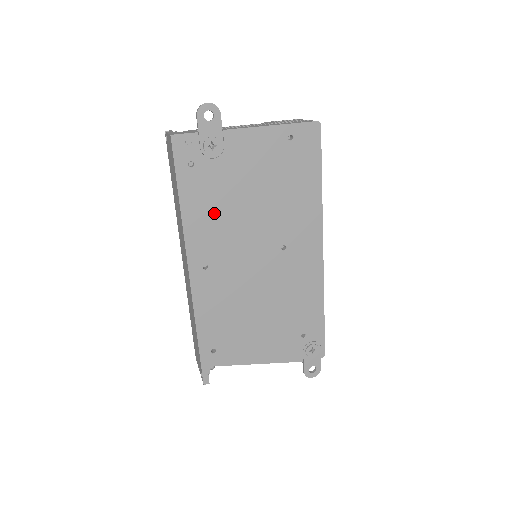
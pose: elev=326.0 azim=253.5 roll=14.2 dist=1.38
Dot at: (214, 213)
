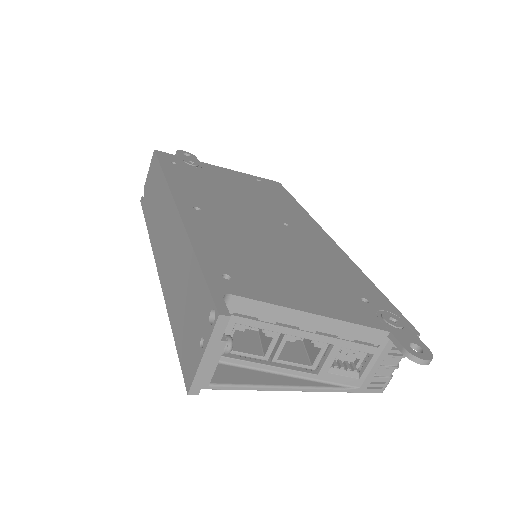
Dot at: (200, 186)
